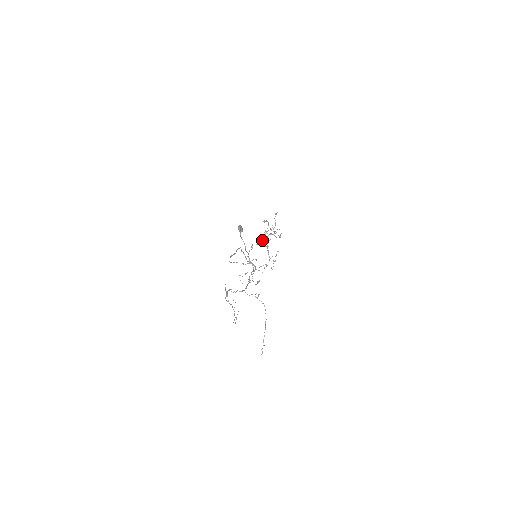
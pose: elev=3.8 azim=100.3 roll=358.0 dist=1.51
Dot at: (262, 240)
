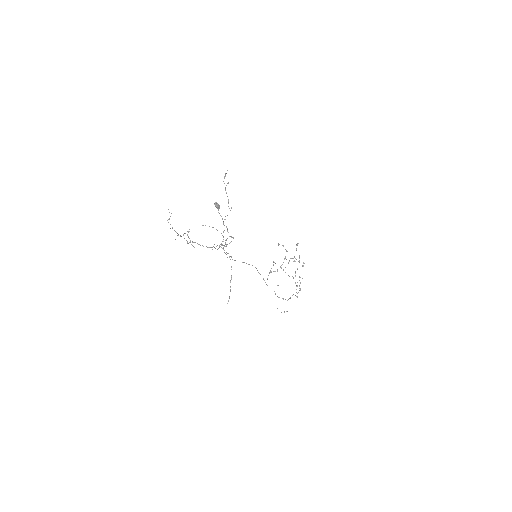
Dot at: occluded
